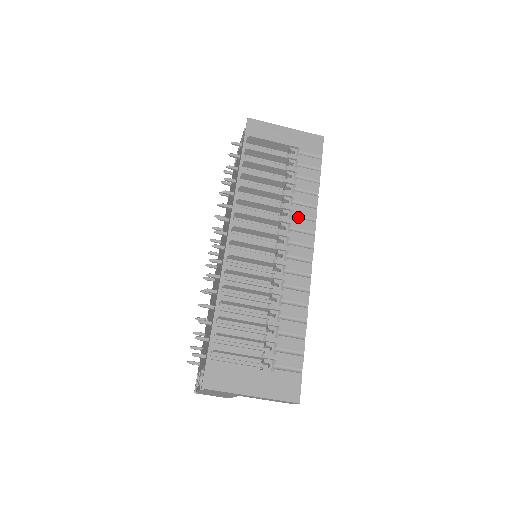
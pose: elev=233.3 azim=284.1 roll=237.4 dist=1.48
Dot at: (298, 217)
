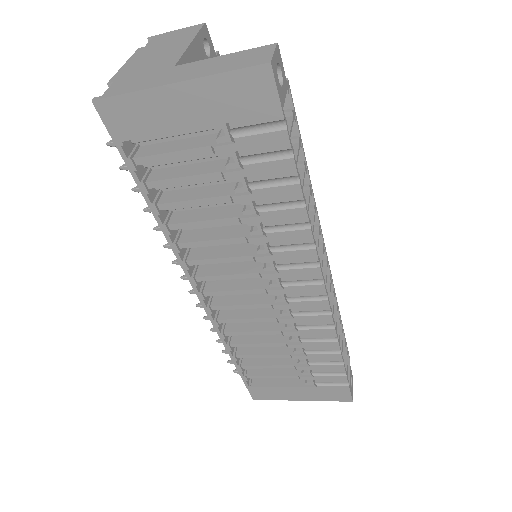
Dot at: (282, 248)
